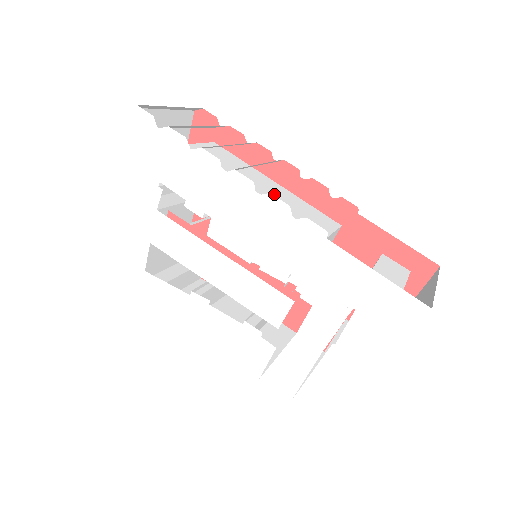
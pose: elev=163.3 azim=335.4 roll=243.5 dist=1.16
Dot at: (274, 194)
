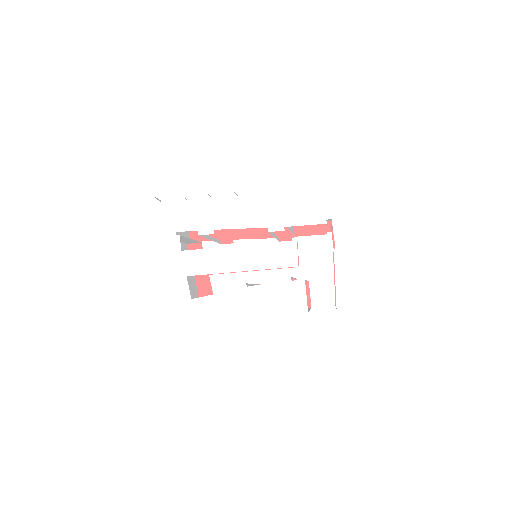
Dot at: occluded
